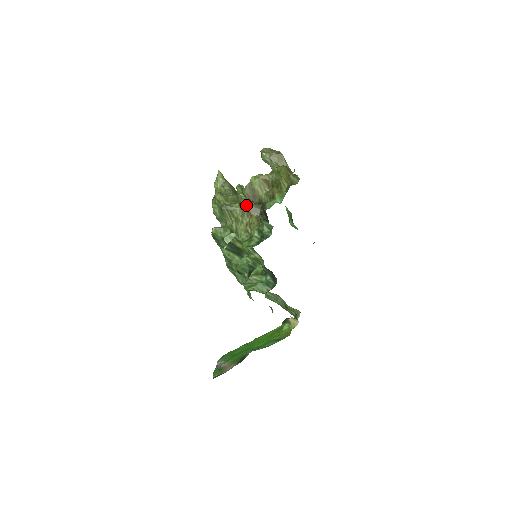
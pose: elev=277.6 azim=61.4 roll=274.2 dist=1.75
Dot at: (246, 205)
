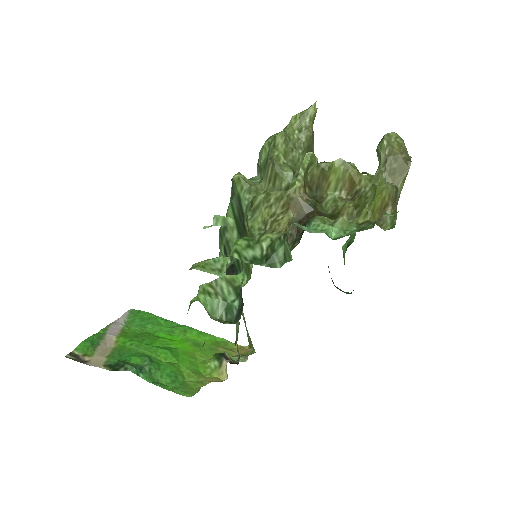
Dot at: (294, 191)
